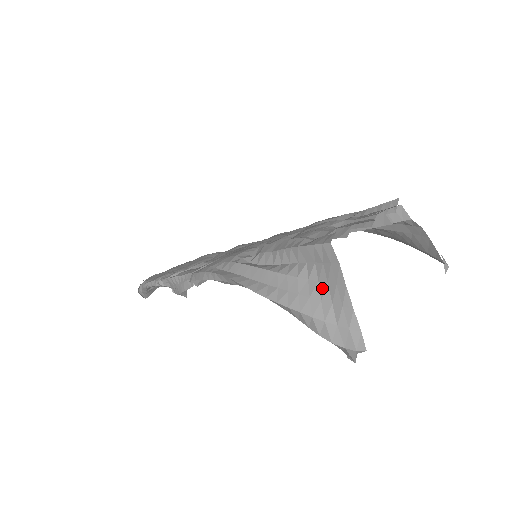
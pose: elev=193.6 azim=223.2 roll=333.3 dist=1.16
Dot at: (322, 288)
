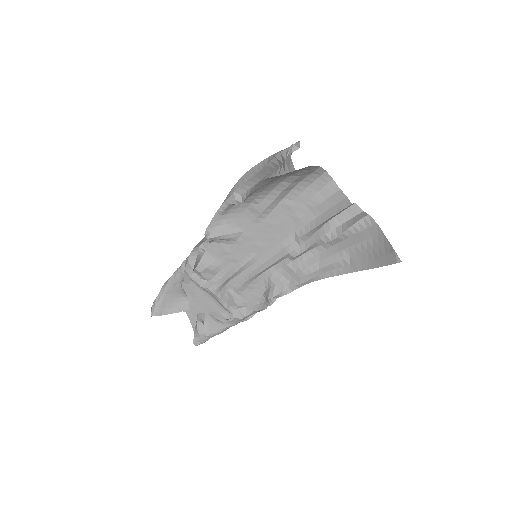
Dot at: occluded
